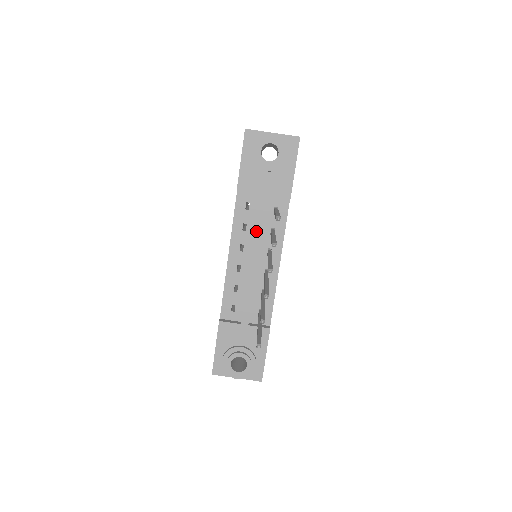
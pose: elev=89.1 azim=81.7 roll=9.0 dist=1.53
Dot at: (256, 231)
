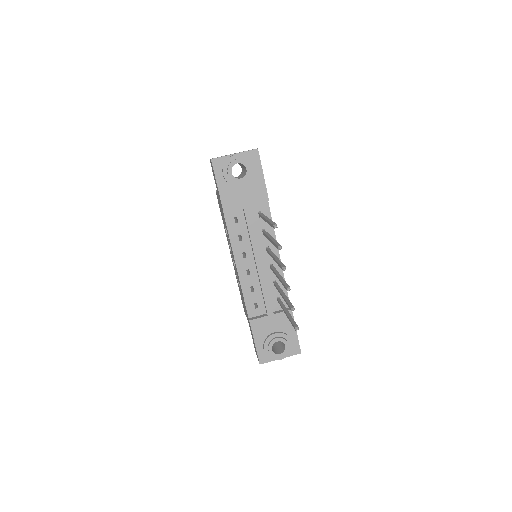
Dot at: (251, 238)
